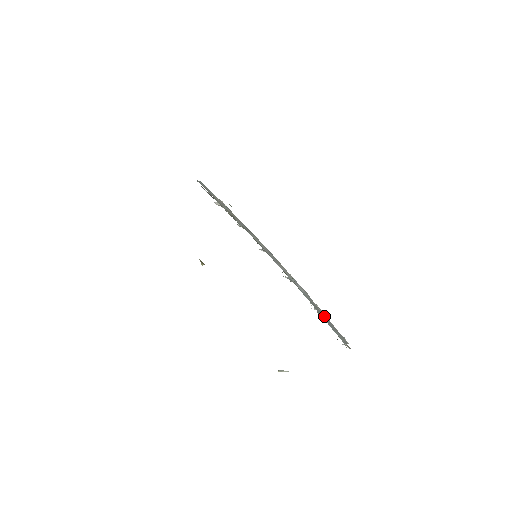
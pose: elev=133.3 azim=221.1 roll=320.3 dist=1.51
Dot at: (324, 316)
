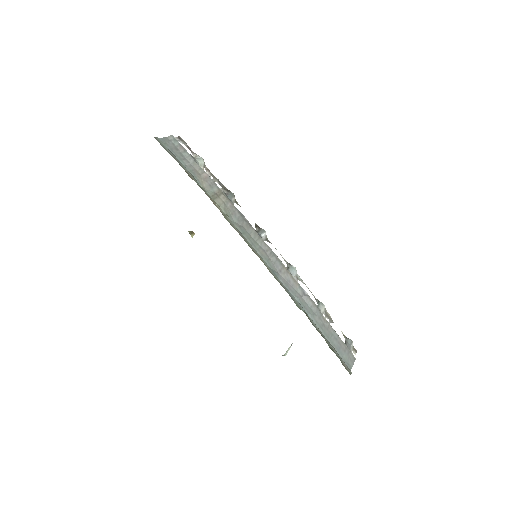
Dot at: (332, 335)
